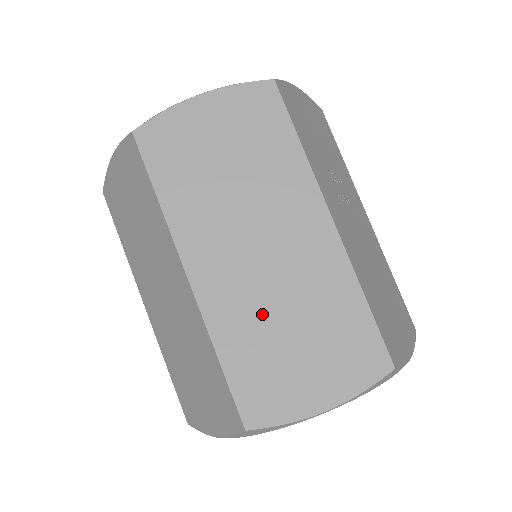
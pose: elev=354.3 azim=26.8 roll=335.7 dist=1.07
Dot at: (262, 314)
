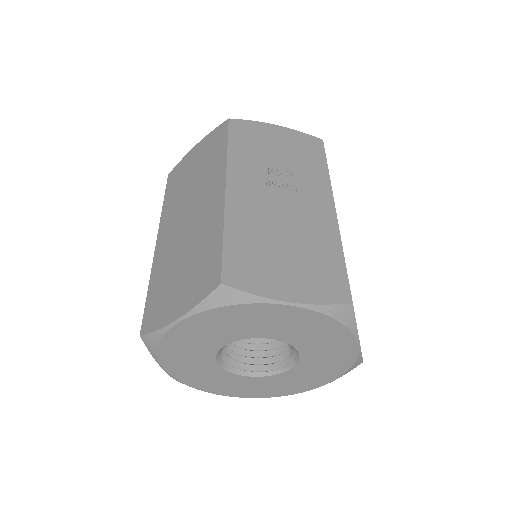
Dot at: (174, 258)
